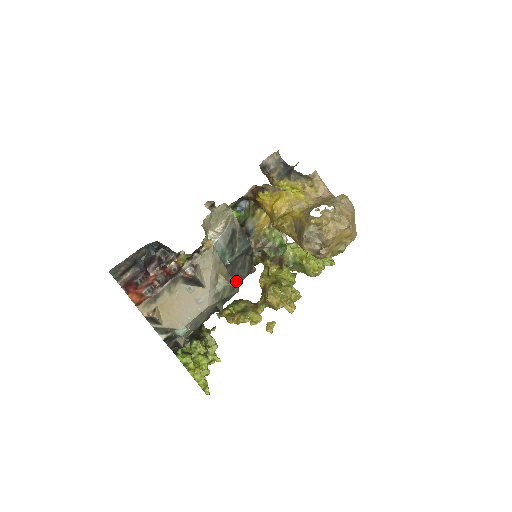
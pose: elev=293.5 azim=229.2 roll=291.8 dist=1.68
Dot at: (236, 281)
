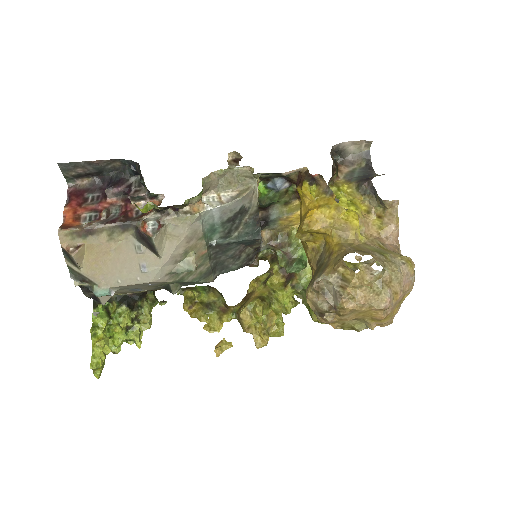
Dot at: (216, 268)
